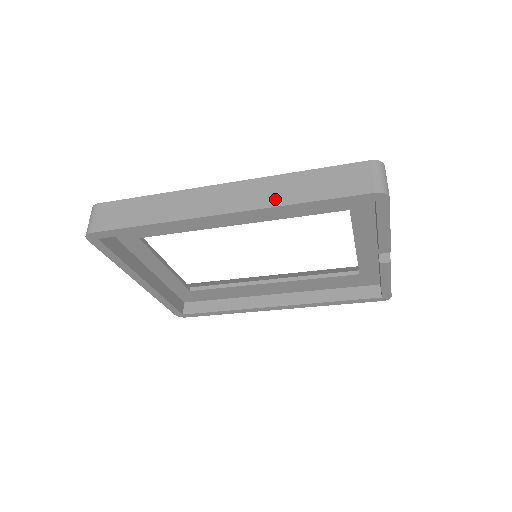
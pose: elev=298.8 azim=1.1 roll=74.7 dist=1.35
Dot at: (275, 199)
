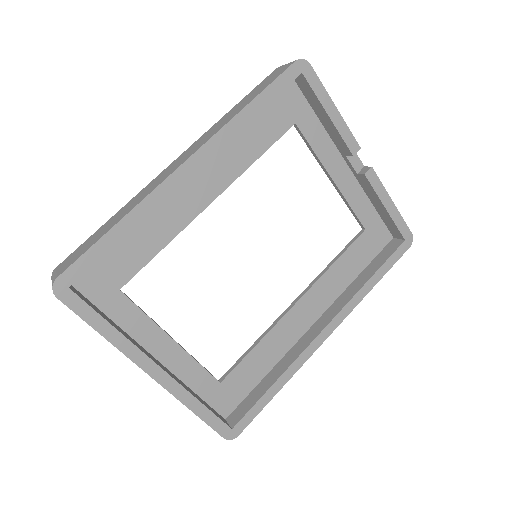
Dot at: (223, 124)
